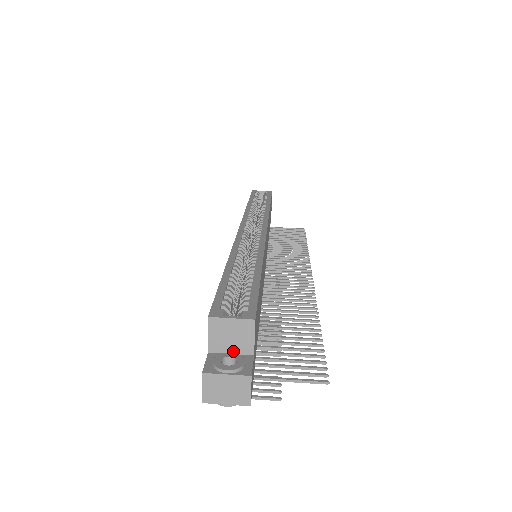
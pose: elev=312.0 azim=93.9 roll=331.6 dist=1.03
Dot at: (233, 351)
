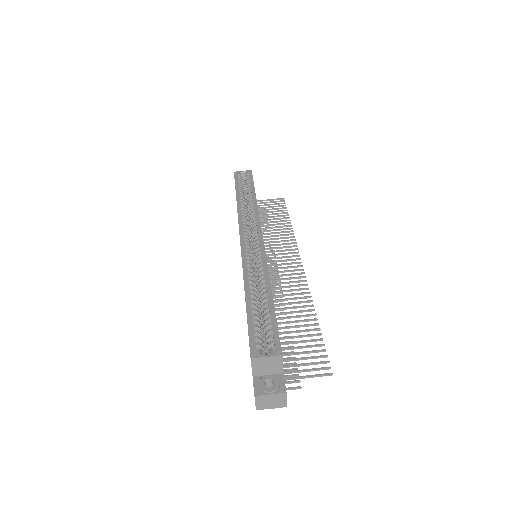
Dot at: (269, 373)
